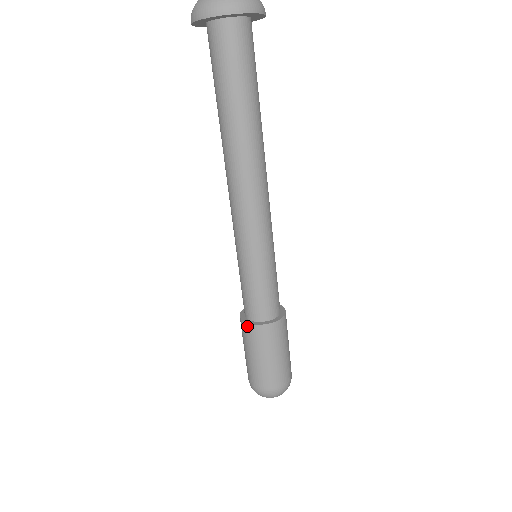
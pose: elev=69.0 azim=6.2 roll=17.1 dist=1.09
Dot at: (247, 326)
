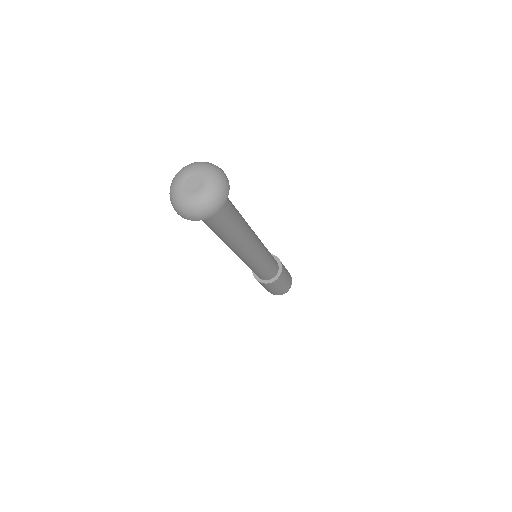
Dot at: (256, 279)
